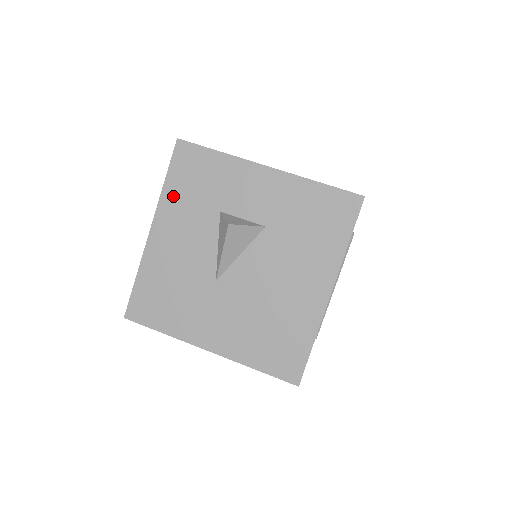
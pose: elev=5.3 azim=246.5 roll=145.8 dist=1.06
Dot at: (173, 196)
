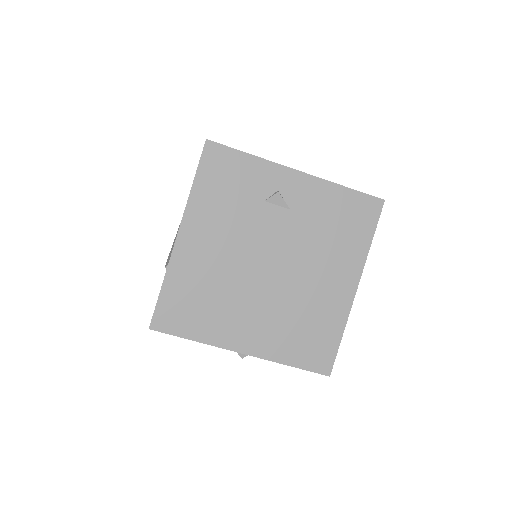
Dot at: occluded
